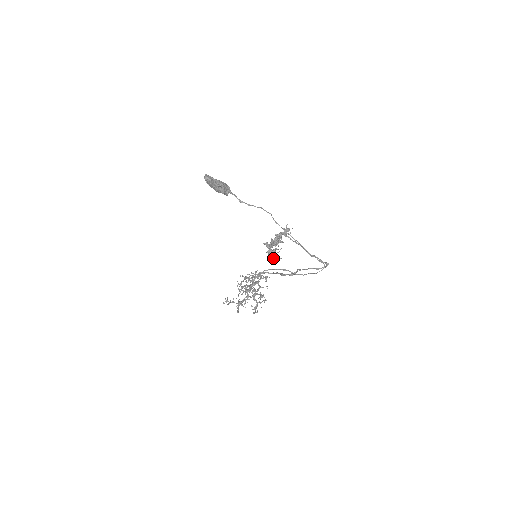
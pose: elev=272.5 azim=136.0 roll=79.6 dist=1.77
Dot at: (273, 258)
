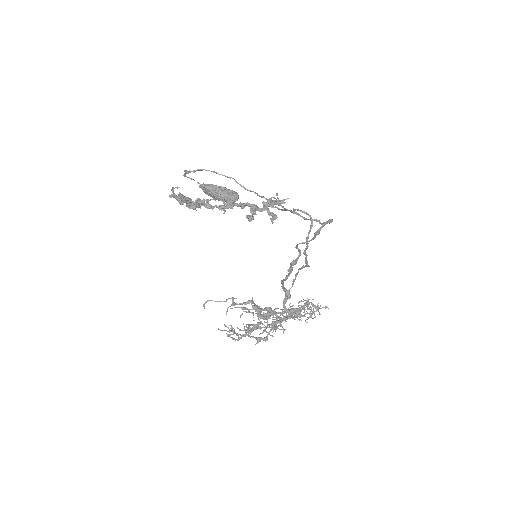
Dot at: (179, 203)
